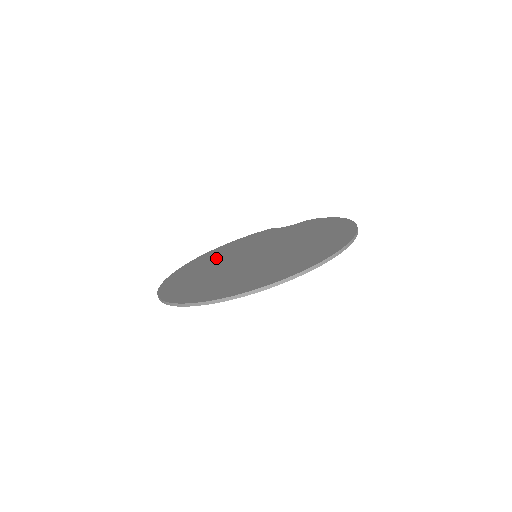
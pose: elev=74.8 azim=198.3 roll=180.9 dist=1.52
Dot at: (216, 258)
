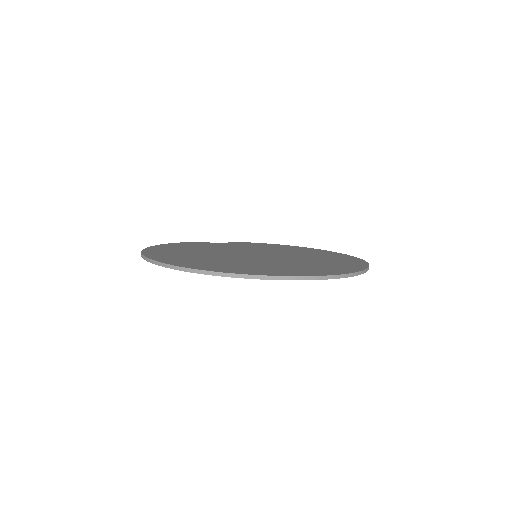
Dot at: (191, 252)
